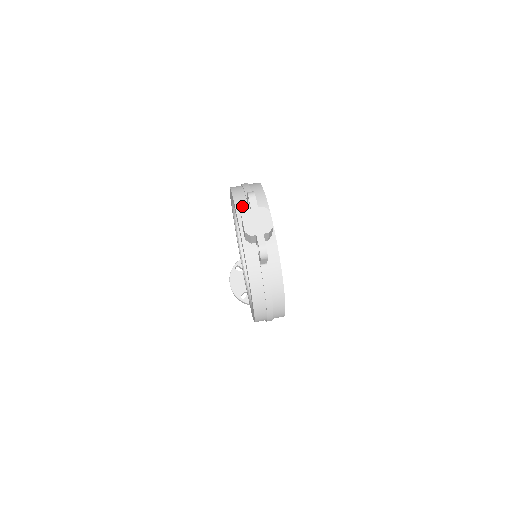
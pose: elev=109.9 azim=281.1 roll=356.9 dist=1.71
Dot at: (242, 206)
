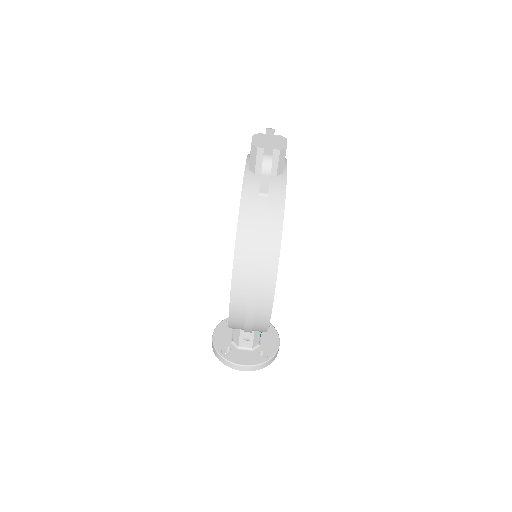
Dot at: occluded
